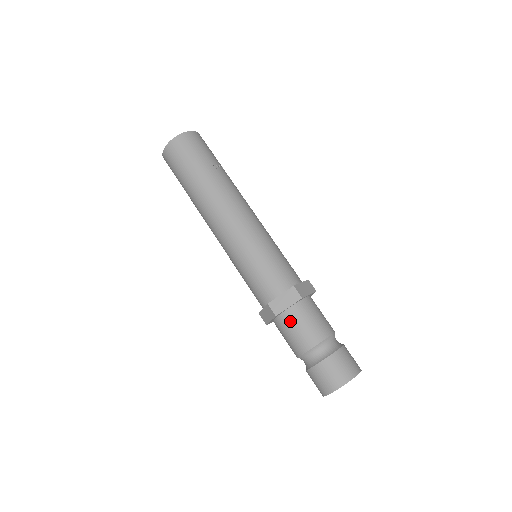
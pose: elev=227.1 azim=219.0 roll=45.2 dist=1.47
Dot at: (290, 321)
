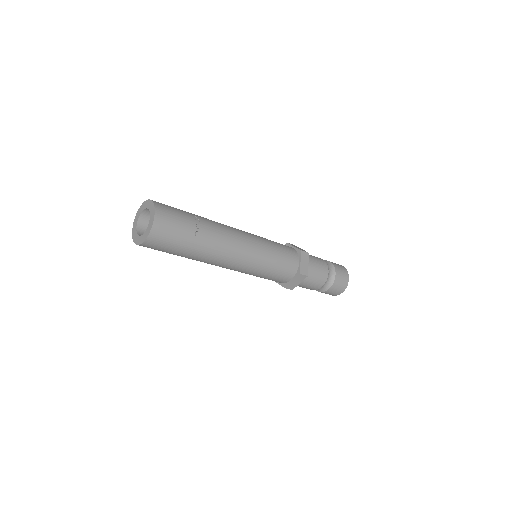
Dot at: (301, 285)
